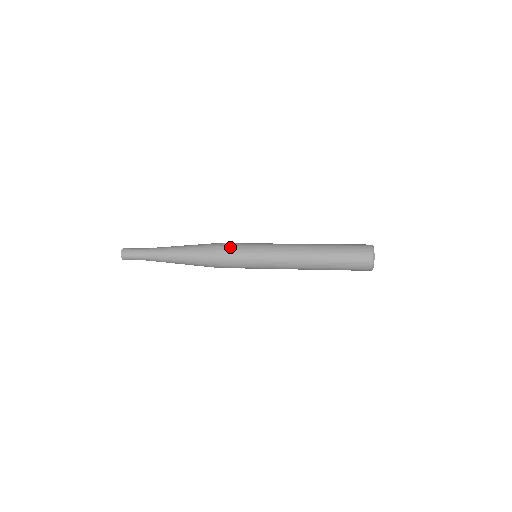
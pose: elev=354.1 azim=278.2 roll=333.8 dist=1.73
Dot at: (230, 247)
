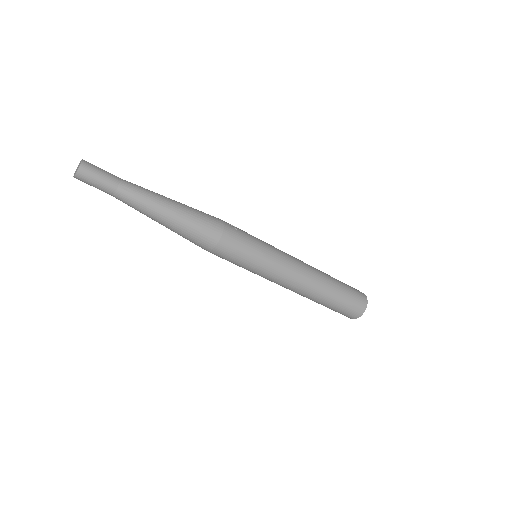
Dot at: (240, 232)
